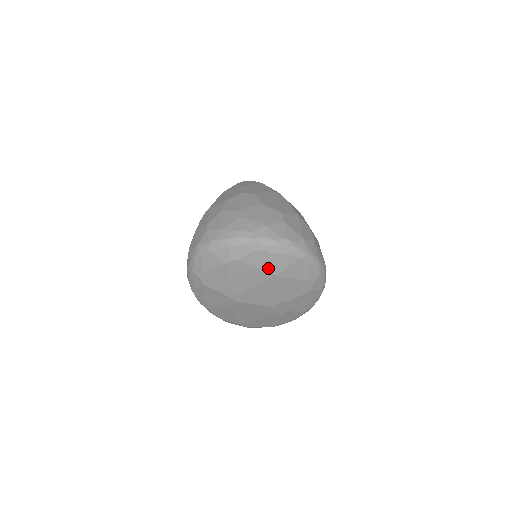
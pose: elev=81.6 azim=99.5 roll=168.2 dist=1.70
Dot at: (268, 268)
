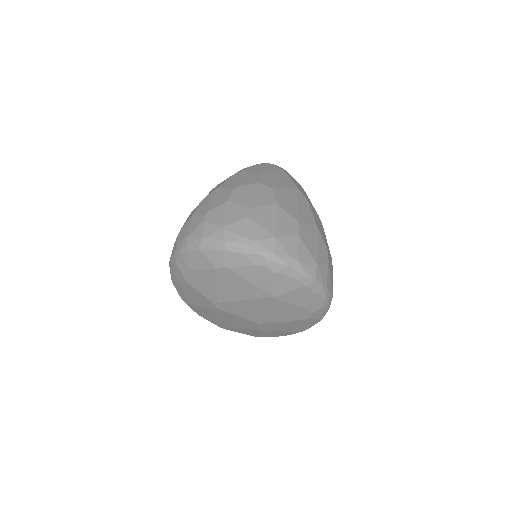
Dot at: (265, 287)
